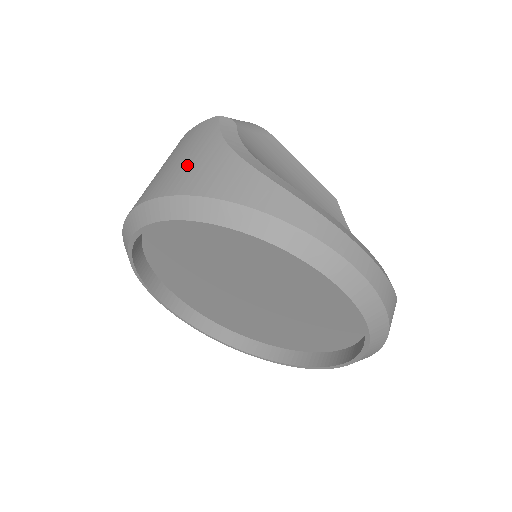
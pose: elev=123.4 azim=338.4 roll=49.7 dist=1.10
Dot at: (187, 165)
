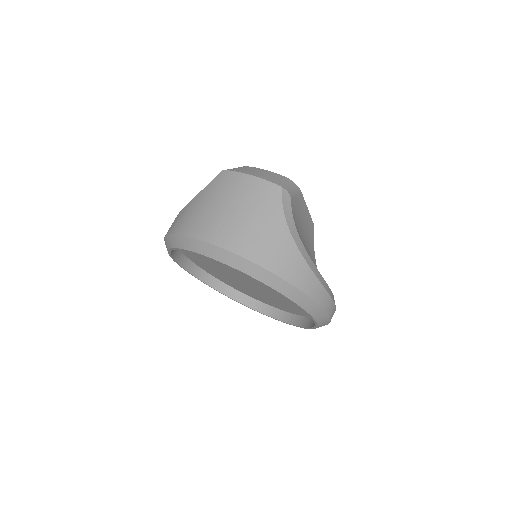
Dot at: (259, 233)
